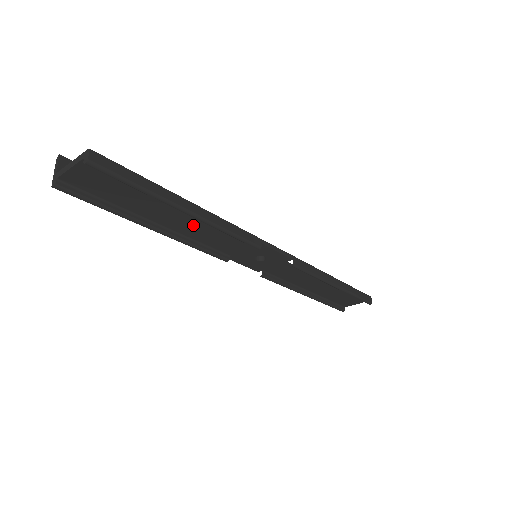
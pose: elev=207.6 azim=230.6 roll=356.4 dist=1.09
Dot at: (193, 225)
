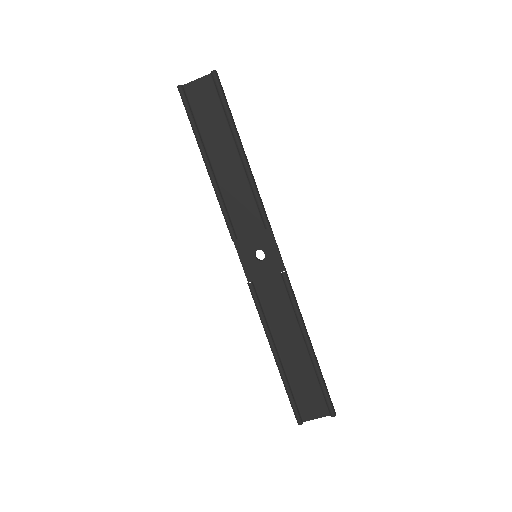
Dot at: (233, 176)
